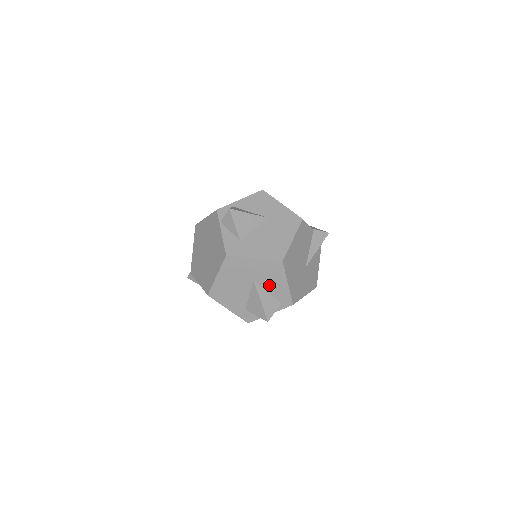
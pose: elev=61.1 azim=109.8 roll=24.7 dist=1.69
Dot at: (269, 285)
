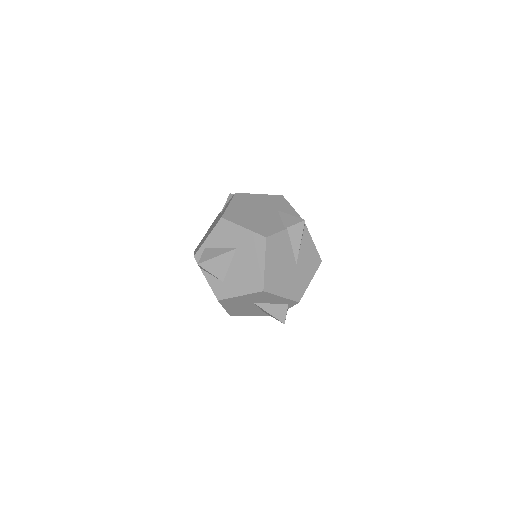
Dot at: (268, 301)
